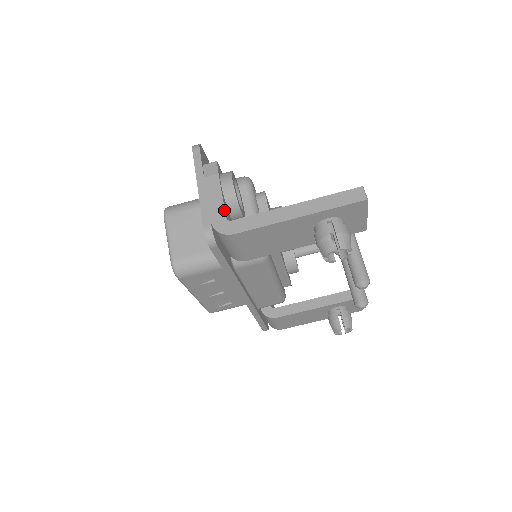
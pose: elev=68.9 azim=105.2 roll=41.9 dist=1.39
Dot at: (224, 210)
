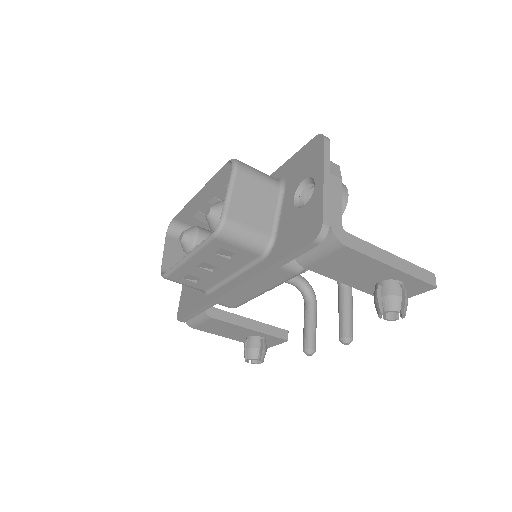
Dot at: occluded
